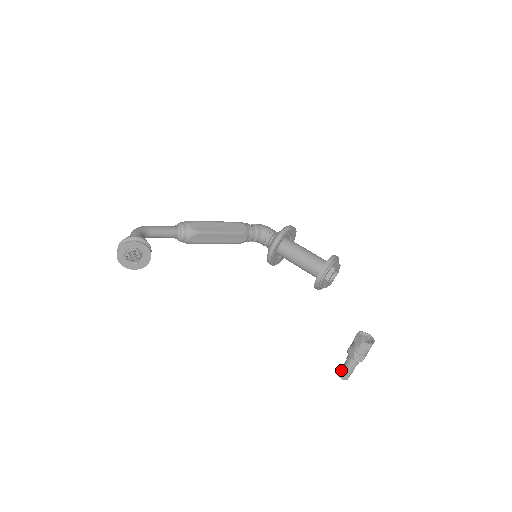
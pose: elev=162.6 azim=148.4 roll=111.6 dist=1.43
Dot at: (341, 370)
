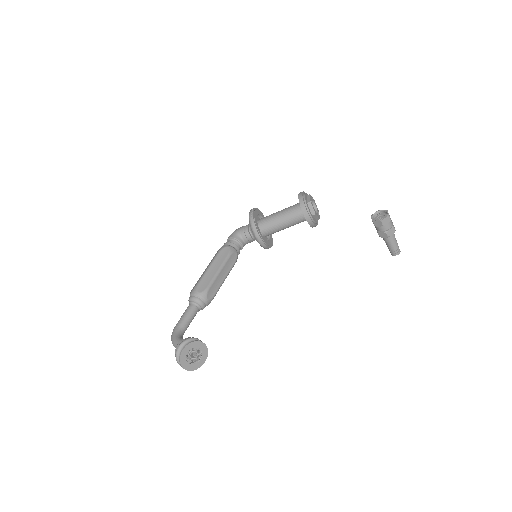
Dot at: (390, 251)
